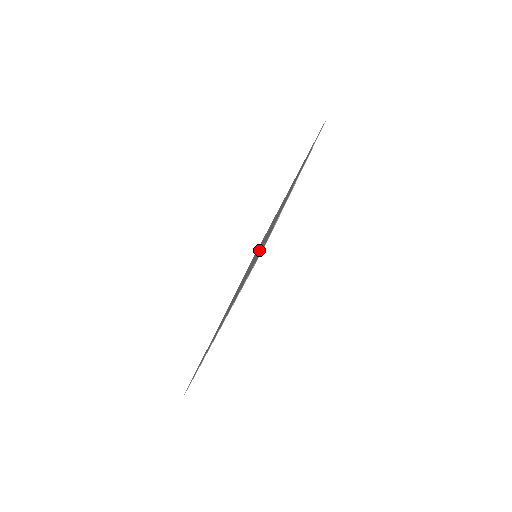
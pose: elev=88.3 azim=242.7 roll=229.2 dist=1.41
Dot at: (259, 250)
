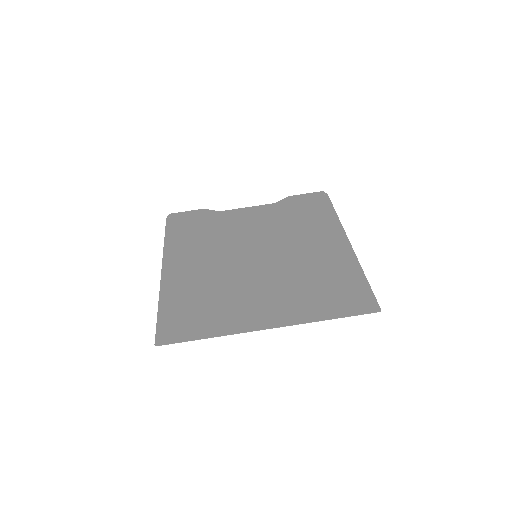
Dot at: (227, 284)
